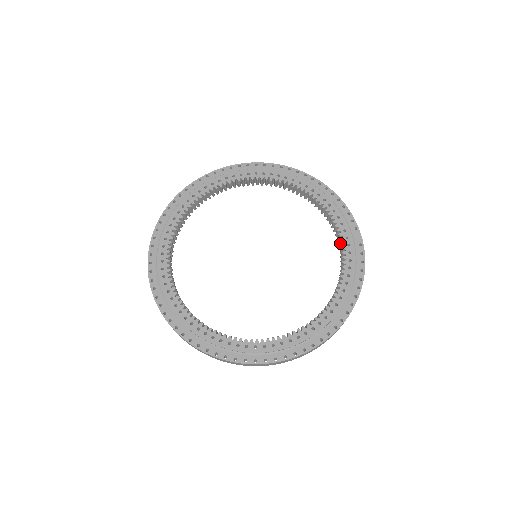
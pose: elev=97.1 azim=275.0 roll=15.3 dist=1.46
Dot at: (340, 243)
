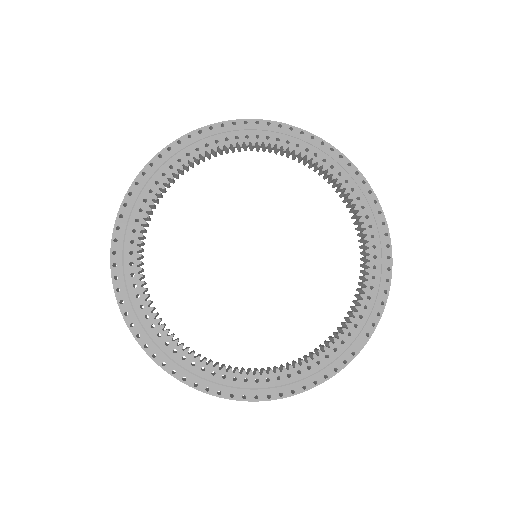
Dot at: (339, 329)
